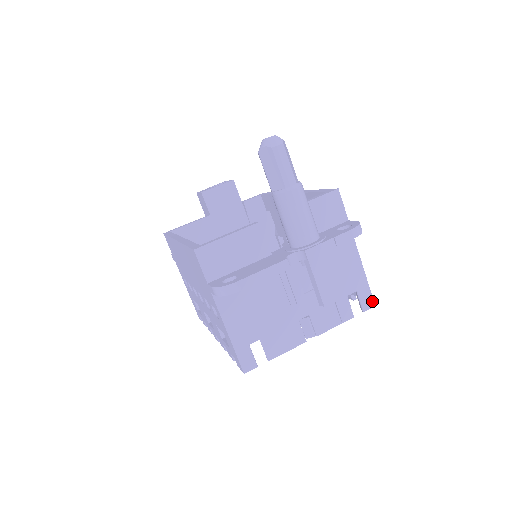
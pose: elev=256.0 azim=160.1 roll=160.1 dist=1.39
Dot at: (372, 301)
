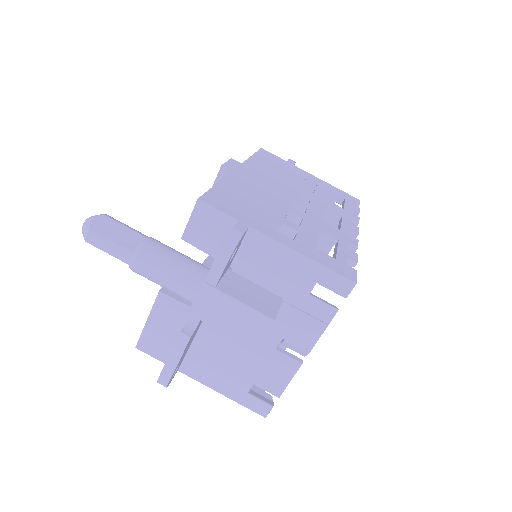
Dot at: (347, 281)
